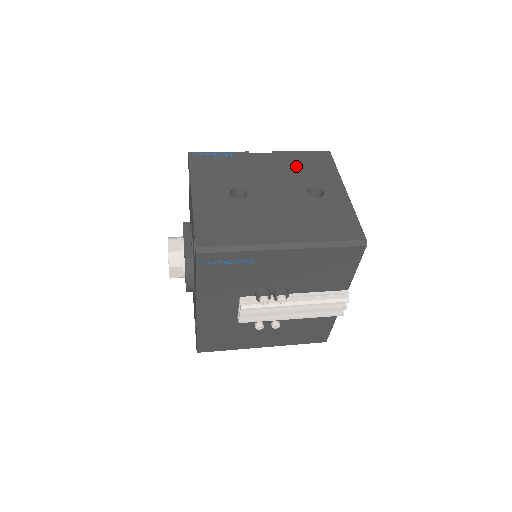
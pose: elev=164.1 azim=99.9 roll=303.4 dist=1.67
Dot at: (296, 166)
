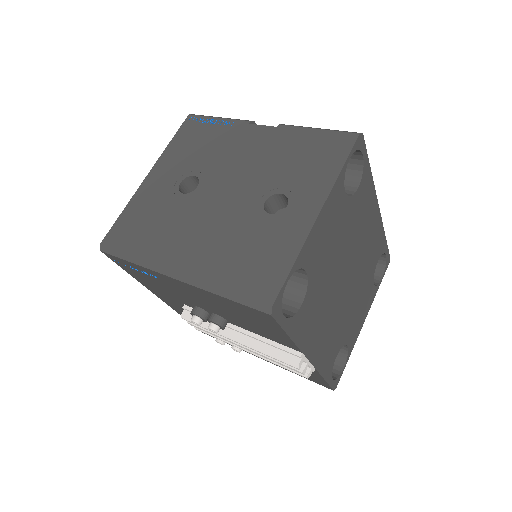
Dot at: (287, 154)
